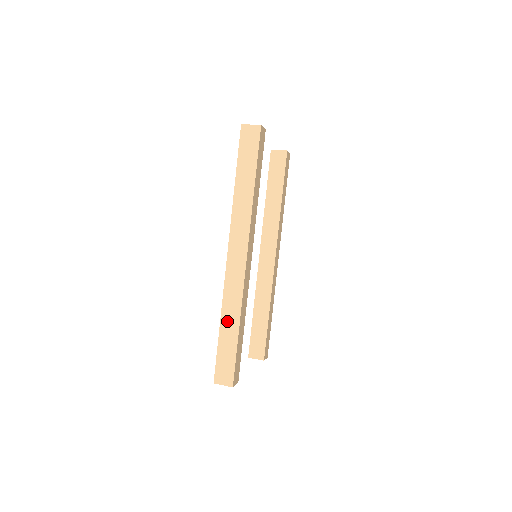
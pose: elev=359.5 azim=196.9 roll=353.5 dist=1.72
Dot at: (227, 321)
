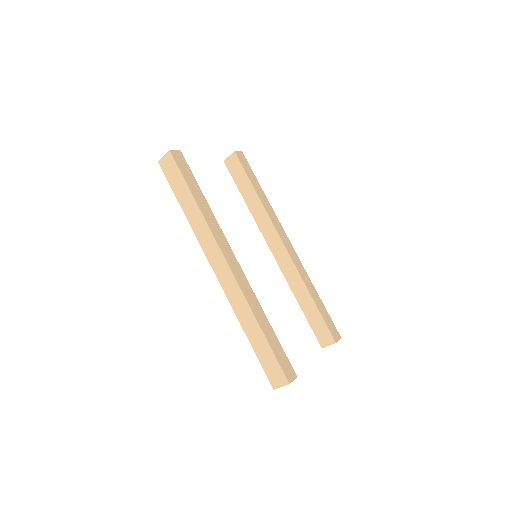
Dot at: (248, 328)
